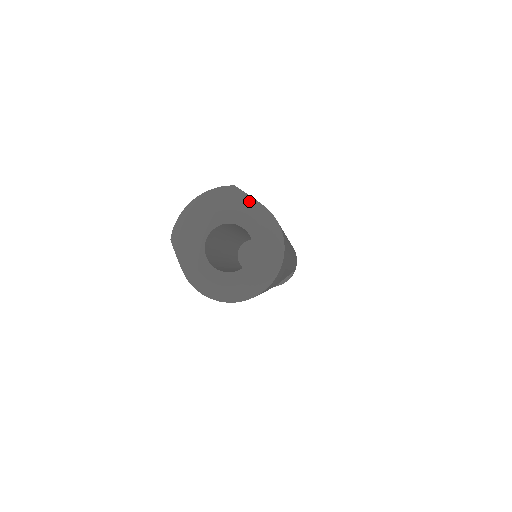
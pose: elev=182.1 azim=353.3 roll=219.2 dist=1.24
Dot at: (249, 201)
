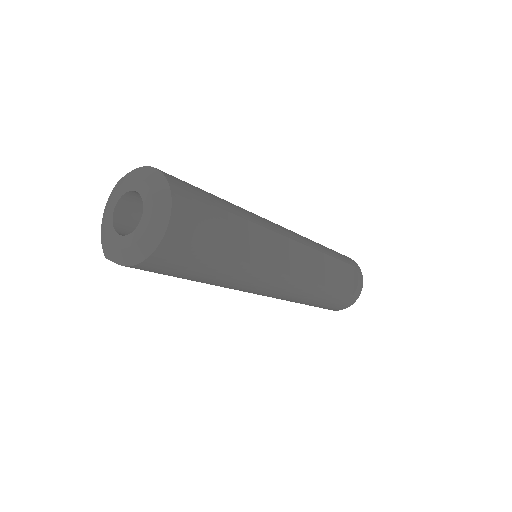
Dot at: (124, 178)
